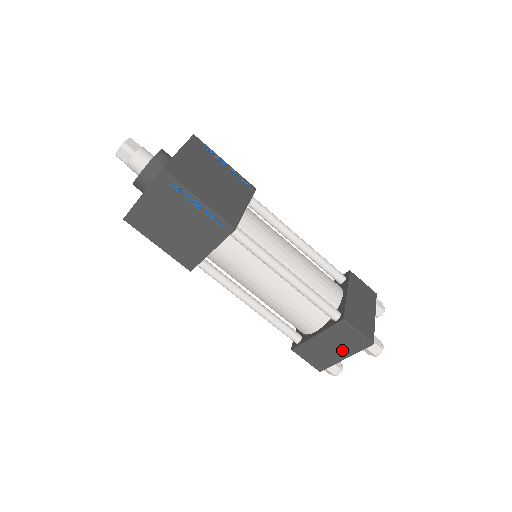
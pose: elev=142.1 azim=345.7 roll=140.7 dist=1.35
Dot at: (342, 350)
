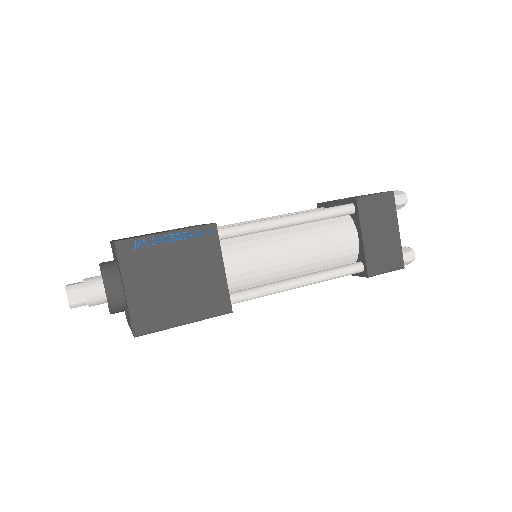
Dot at: occluded
